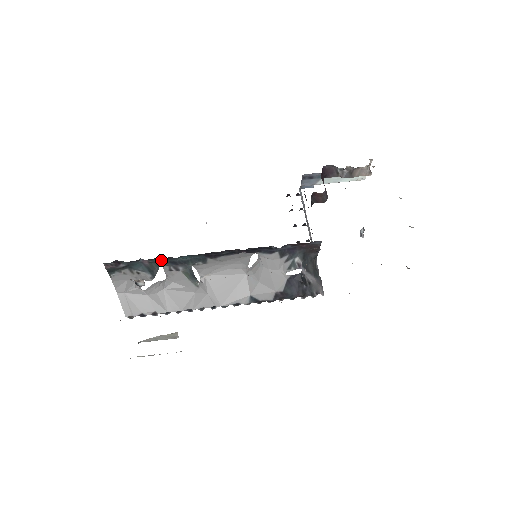
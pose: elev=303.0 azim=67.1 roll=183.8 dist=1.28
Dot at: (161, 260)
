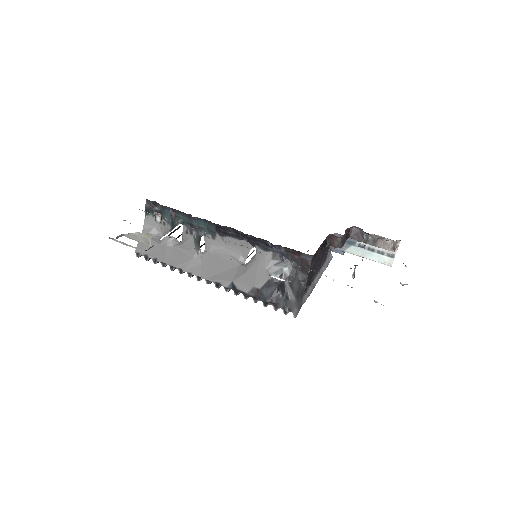
Dot at: (184, 217)
